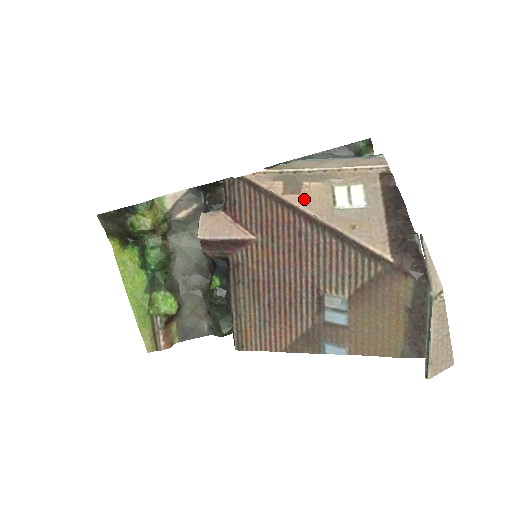
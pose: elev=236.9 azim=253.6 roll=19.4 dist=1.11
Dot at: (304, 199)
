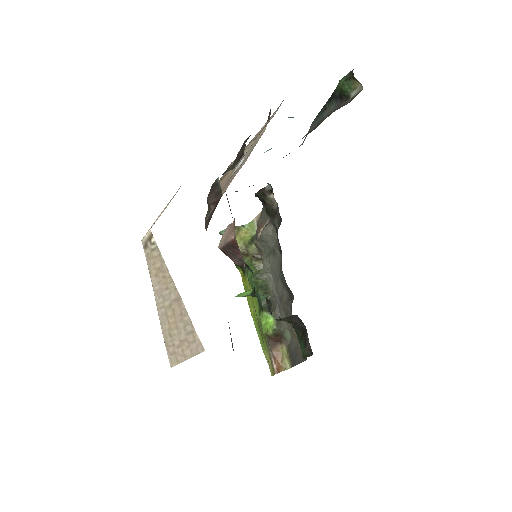
Dot at: (224, 179)
